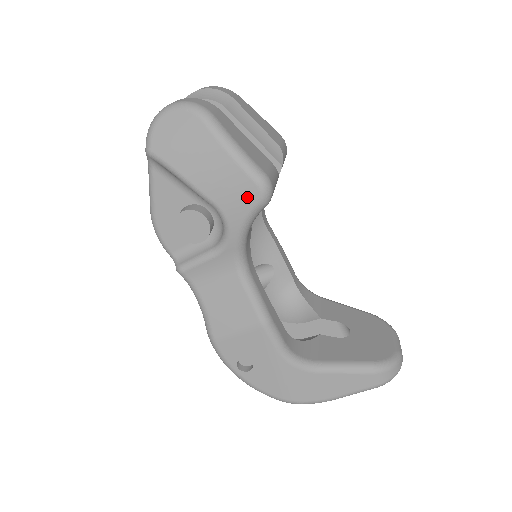
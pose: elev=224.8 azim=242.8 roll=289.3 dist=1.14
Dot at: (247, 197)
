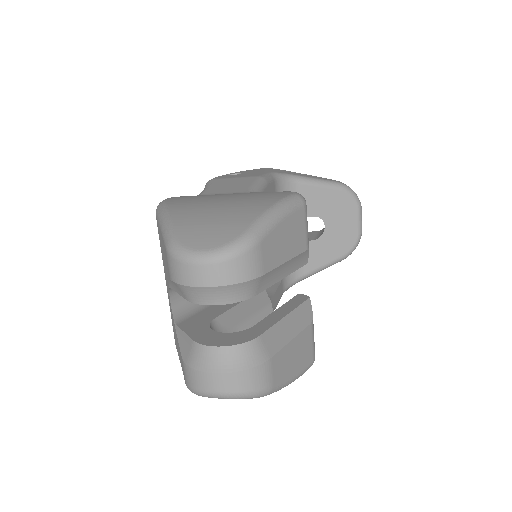
Dot at: occluded
